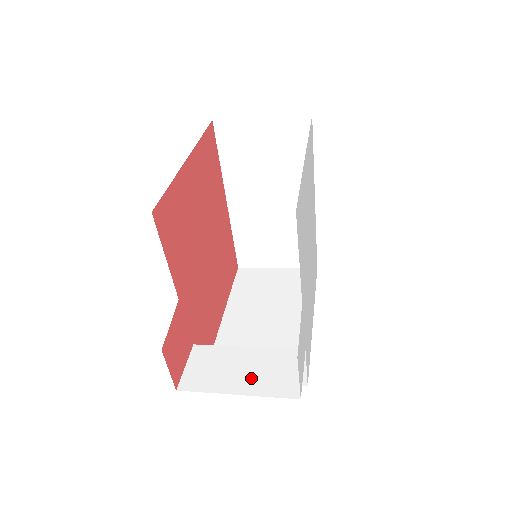
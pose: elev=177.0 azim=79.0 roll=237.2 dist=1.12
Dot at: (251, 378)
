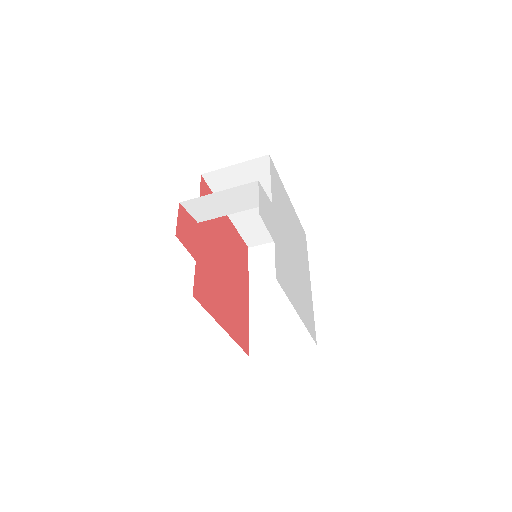
Dot at: occluded
